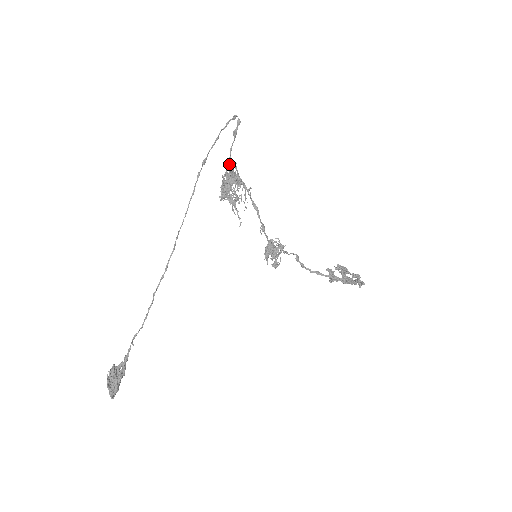
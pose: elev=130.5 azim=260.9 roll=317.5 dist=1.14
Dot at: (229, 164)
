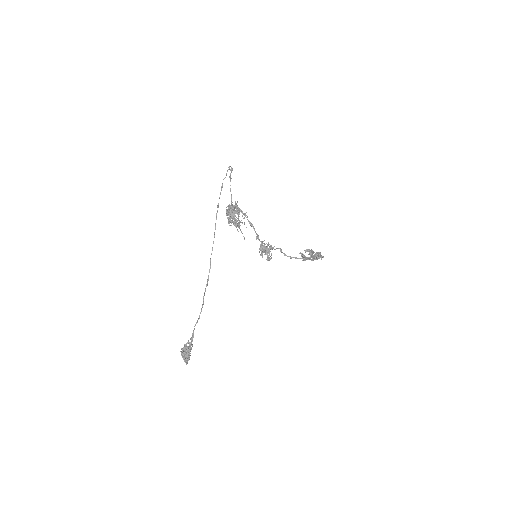
Dot at: (231, 201)
